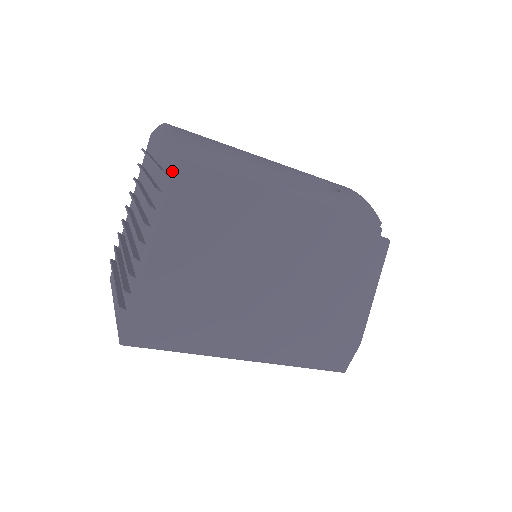
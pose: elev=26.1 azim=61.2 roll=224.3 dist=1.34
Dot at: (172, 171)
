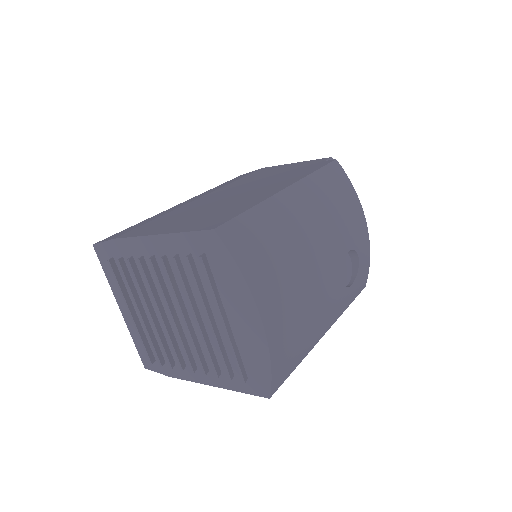
Dot at: (257, 392)
